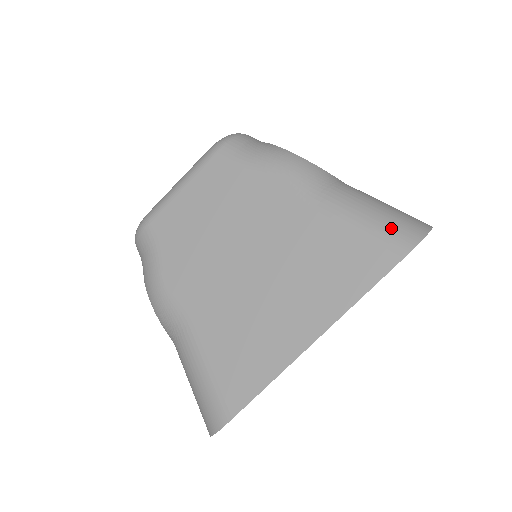
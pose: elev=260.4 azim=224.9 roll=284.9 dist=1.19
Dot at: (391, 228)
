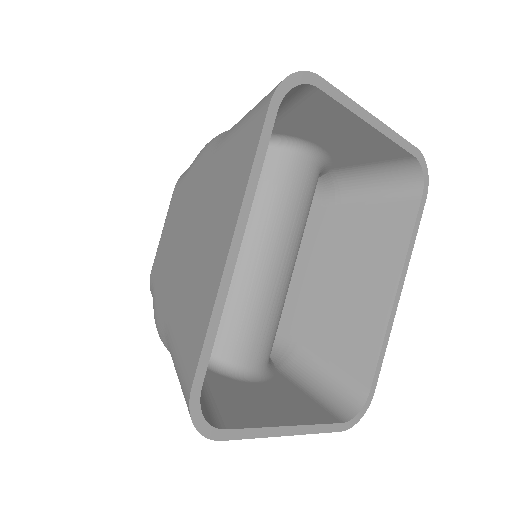
Dot at: (261, 100)
